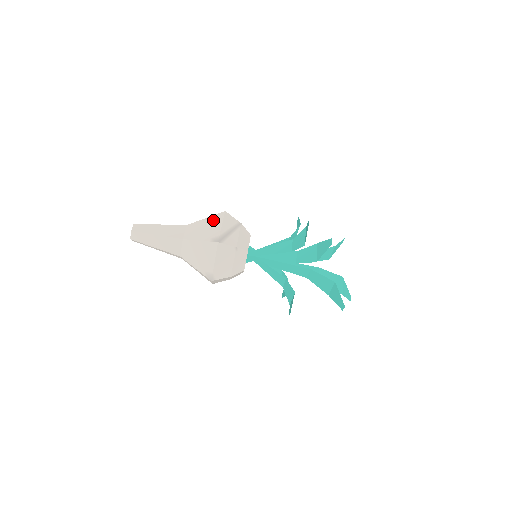
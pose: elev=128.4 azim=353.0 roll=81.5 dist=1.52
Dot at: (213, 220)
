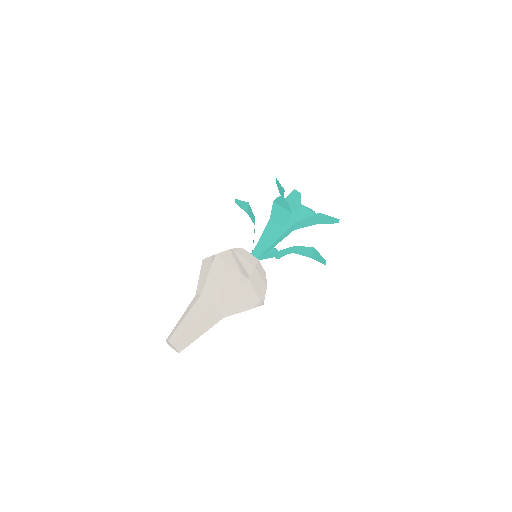
Dot at: (217, 270)
